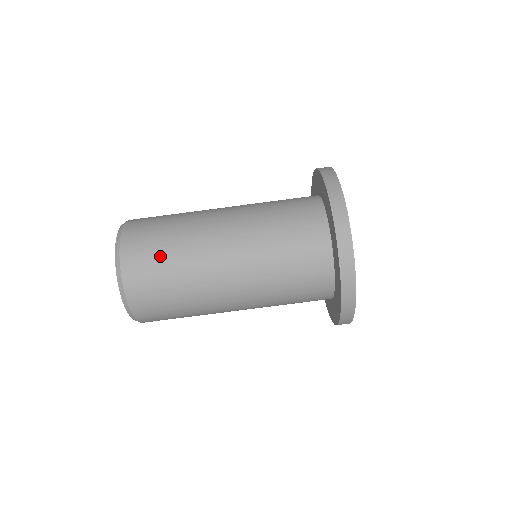
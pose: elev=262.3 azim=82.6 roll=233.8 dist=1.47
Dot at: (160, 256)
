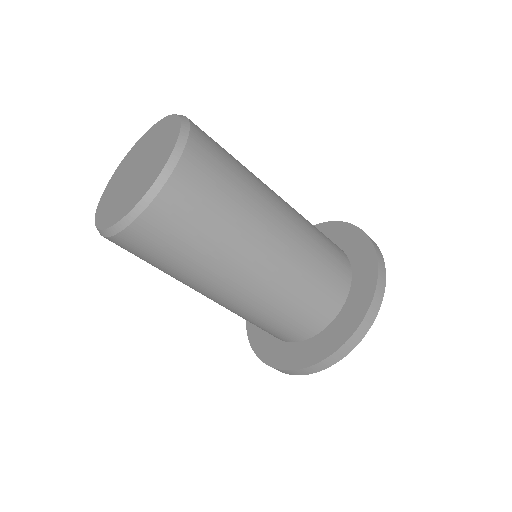
Dot at: (211, 212)
